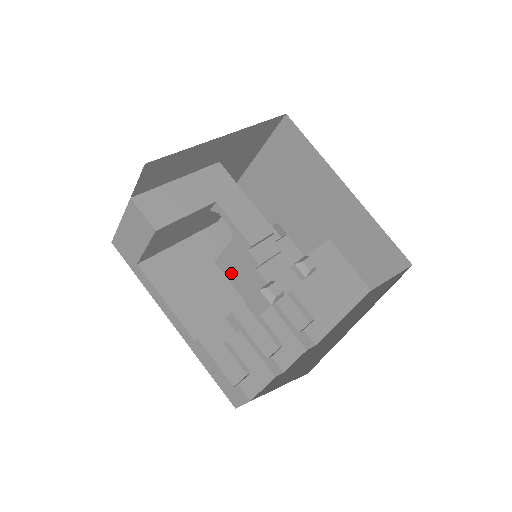
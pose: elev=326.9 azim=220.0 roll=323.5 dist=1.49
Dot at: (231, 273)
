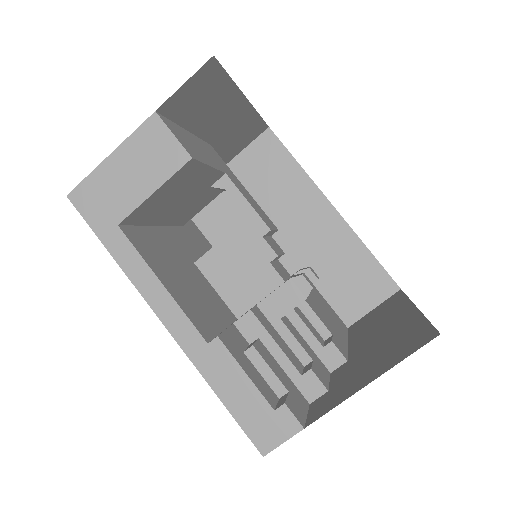
Dot at: (222, 276)
